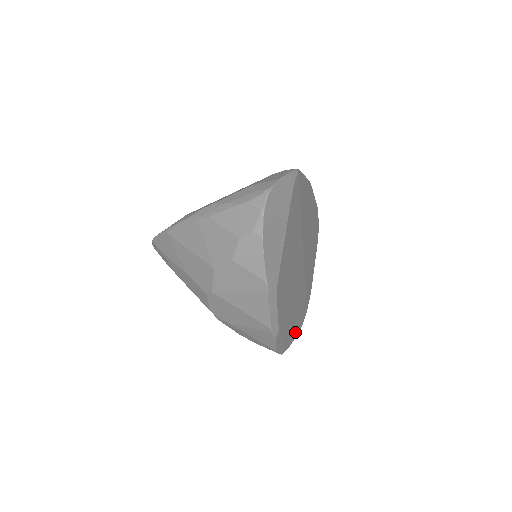
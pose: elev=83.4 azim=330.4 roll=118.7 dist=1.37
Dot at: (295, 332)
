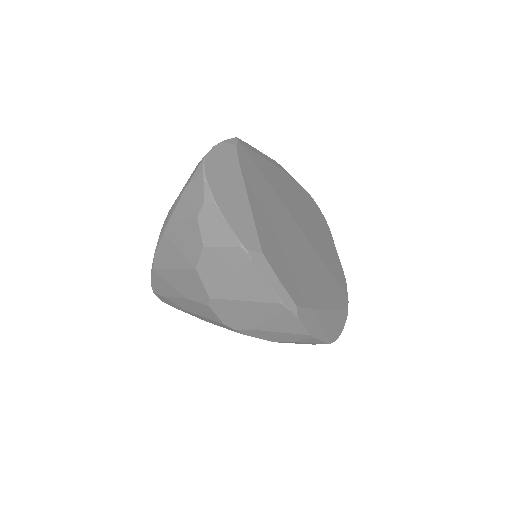
Dot at: (338, 318)
